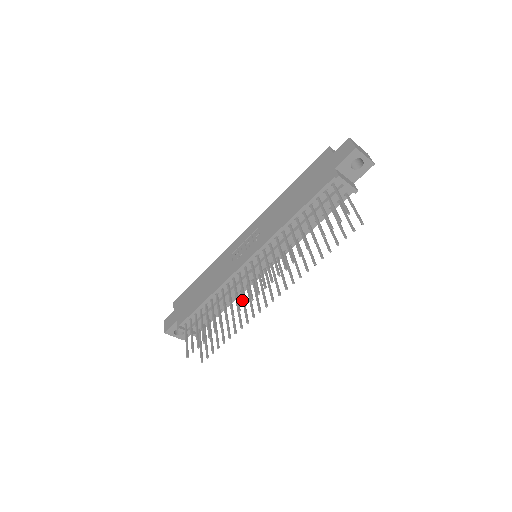
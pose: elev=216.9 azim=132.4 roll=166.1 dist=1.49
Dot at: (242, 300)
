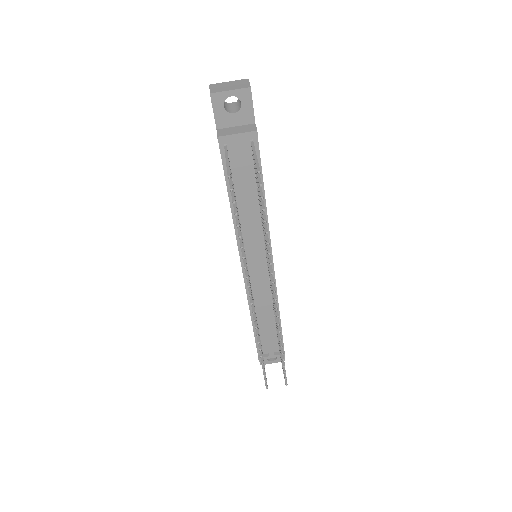
Dot at: occluded
